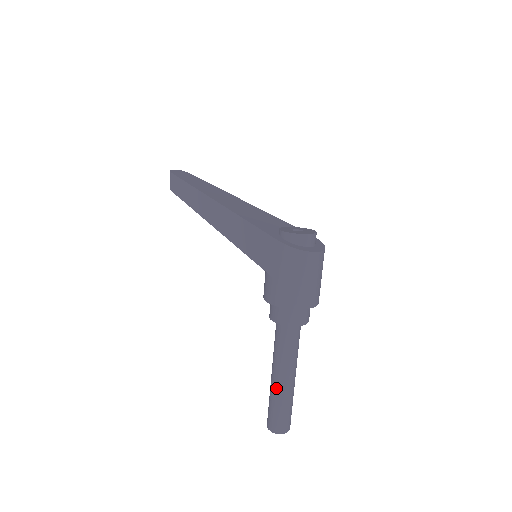
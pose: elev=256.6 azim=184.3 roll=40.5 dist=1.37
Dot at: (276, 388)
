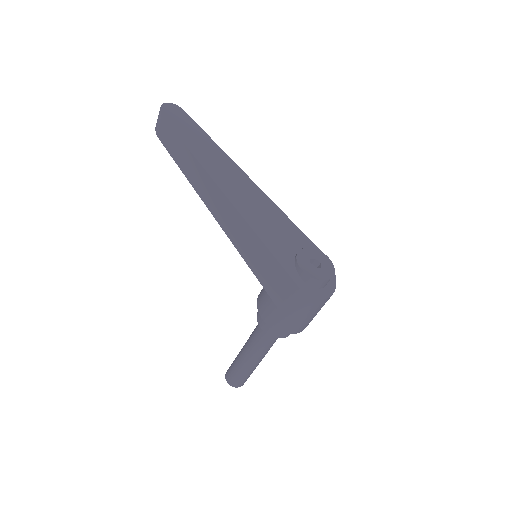
Dot at: (245, 364)
